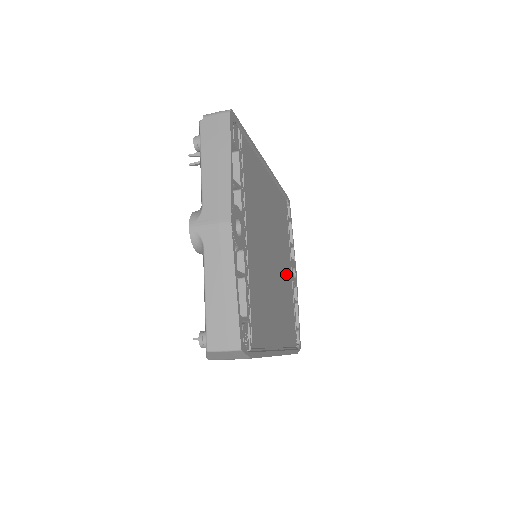
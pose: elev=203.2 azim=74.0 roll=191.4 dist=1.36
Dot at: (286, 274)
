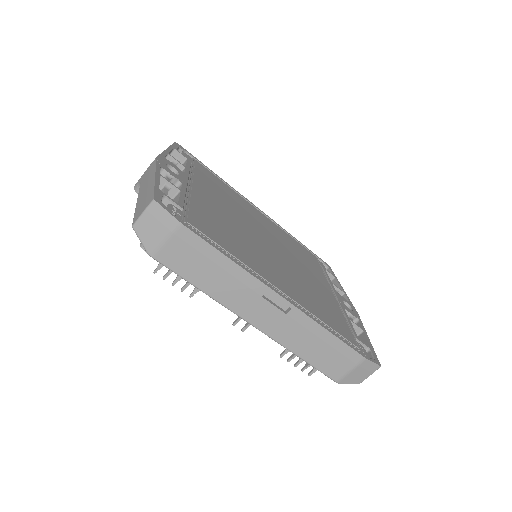
Dot at: (315, 283)
